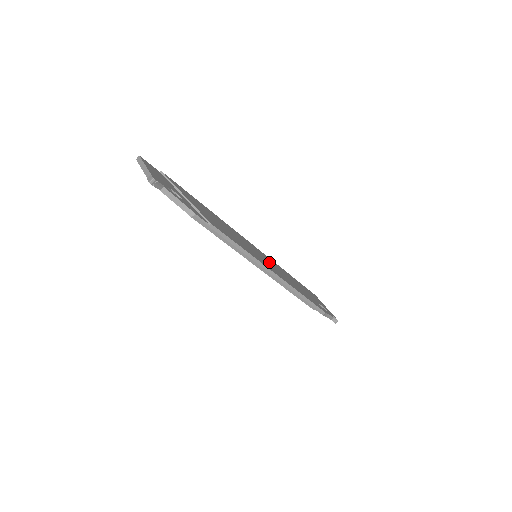
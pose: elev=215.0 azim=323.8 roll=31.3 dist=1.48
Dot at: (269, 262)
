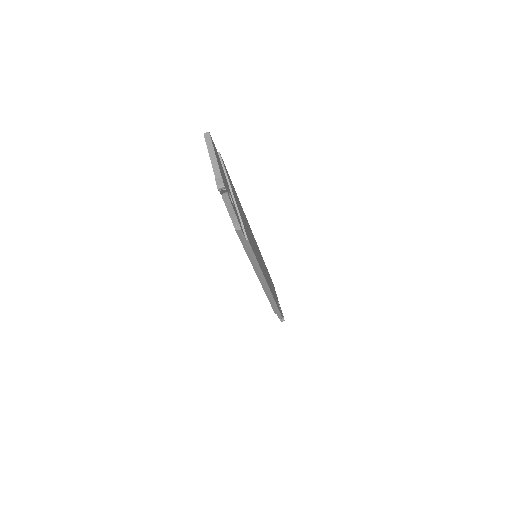
Dot at: (262, 262)
